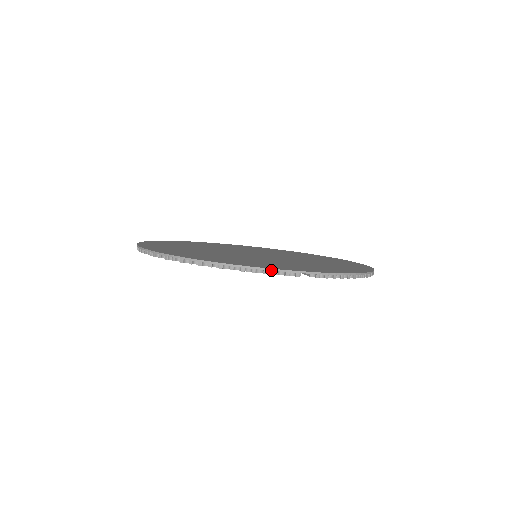
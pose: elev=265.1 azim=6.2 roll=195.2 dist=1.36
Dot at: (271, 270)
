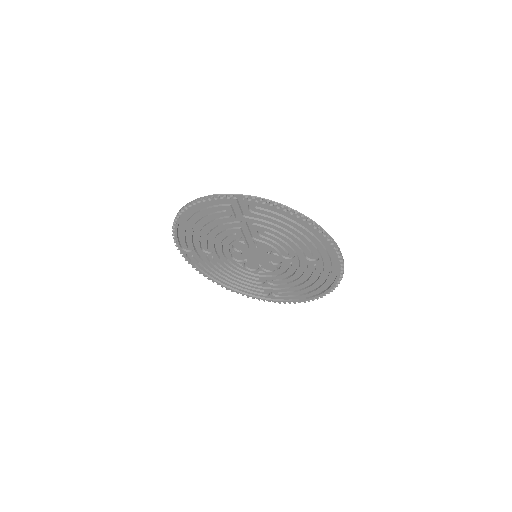
Dot at: (216, 195)
